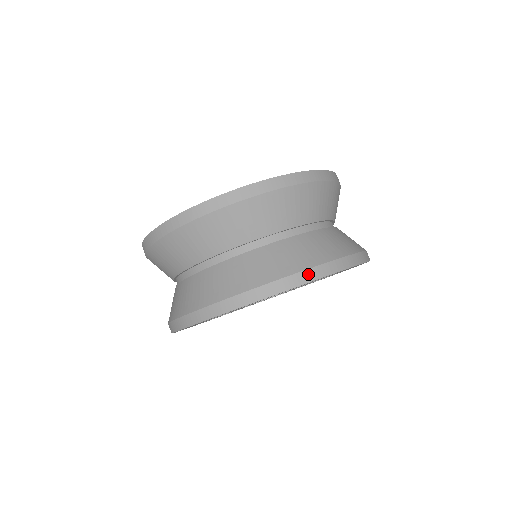
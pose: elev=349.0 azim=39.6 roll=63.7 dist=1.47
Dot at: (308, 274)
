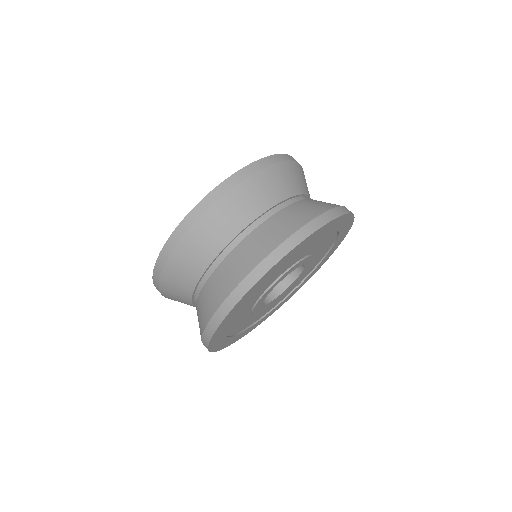
Dot at: (346, 209)
